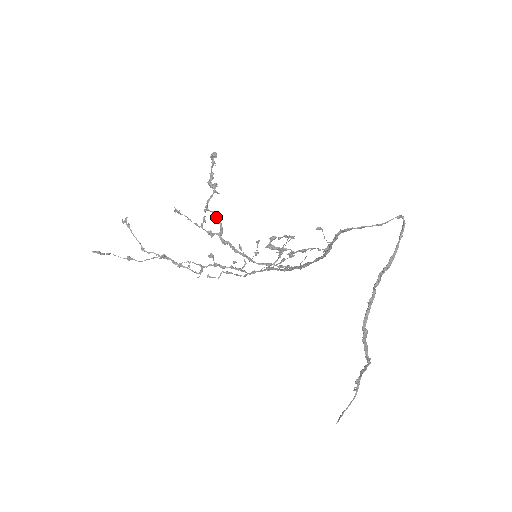
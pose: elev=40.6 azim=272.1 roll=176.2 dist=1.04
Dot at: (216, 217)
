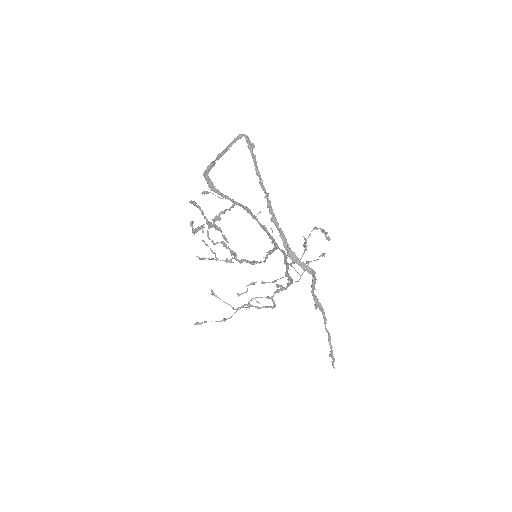
Dot at: (224, 246)
